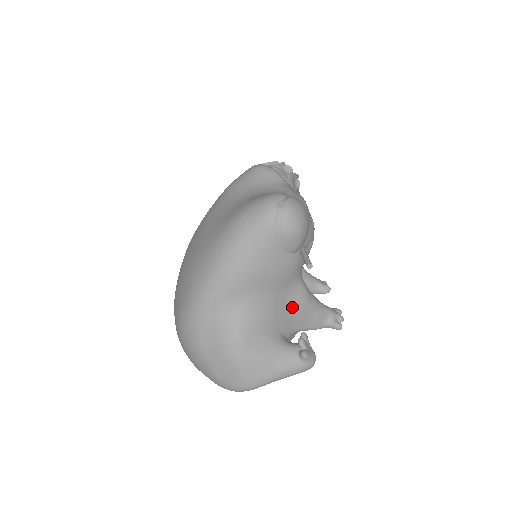
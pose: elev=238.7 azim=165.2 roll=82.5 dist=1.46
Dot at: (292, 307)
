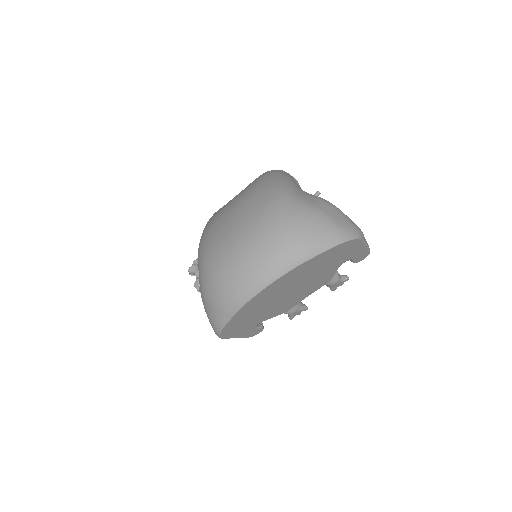
Dot at: occluded
